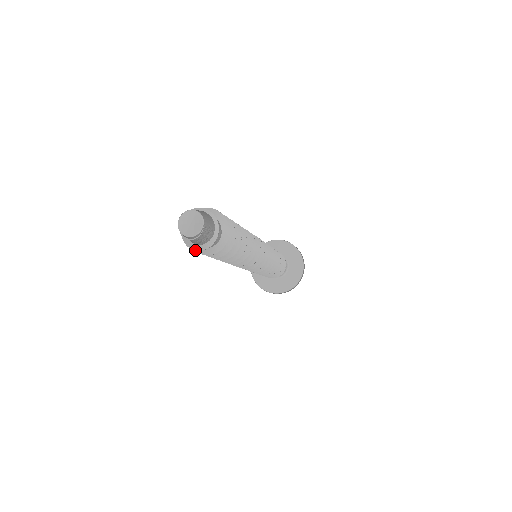
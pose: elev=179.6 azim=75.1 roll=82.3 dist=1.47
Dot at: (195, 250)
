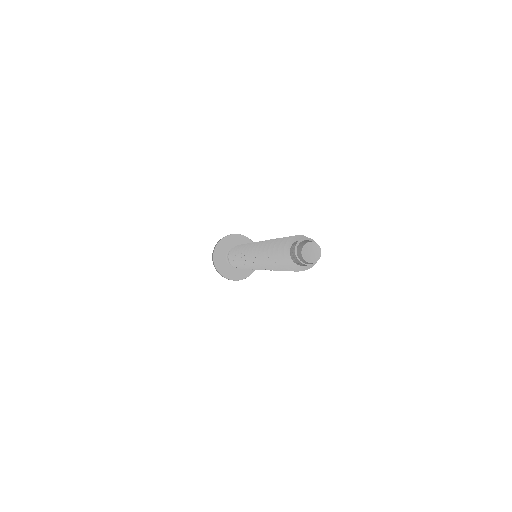
Dot at: (303, 270)
